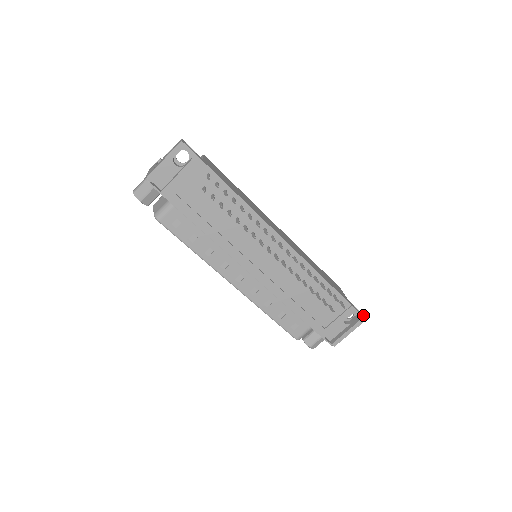
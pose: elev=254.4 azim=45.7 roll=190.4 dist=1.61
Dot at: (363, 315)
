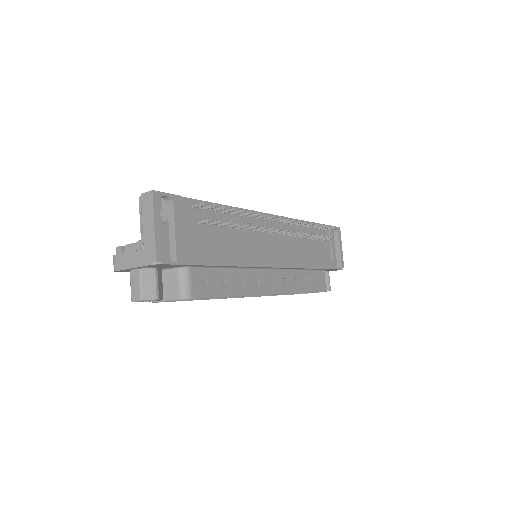
Dot at: occluded
